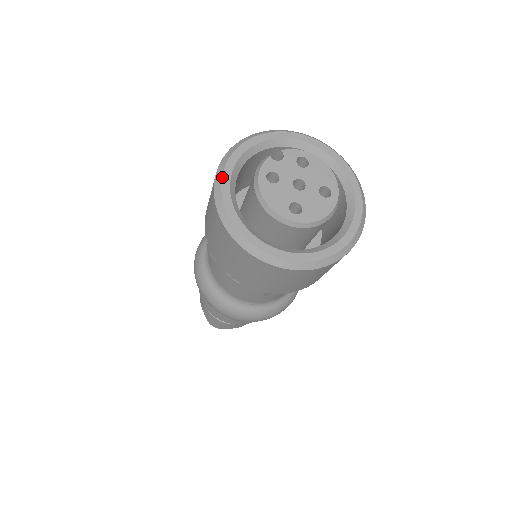
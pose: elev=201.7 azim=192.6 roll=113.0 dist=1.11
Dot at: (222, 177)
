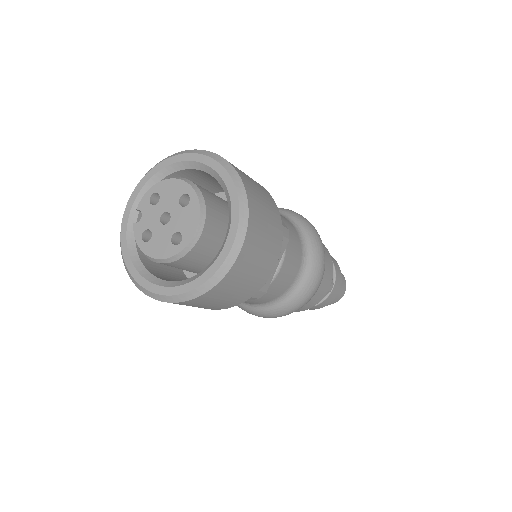
Dot at: (128, 271)
